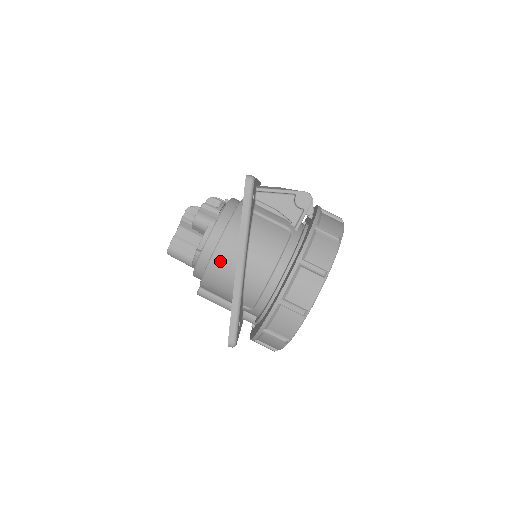
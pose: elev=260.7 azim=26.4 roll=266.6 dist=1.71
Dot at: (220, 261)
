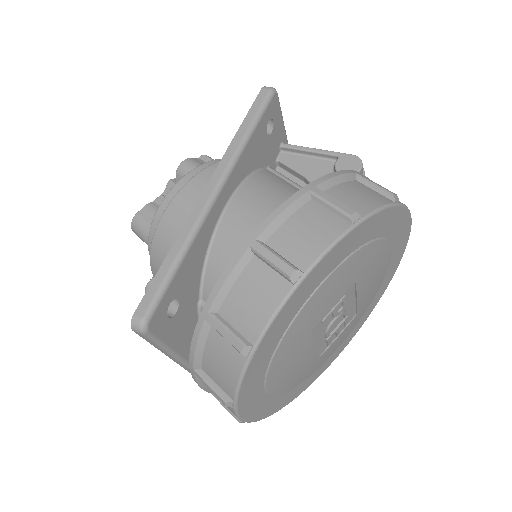
Dot at: (187, 200)
